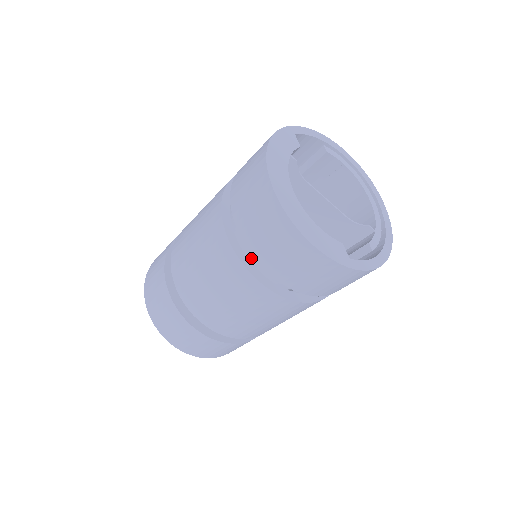
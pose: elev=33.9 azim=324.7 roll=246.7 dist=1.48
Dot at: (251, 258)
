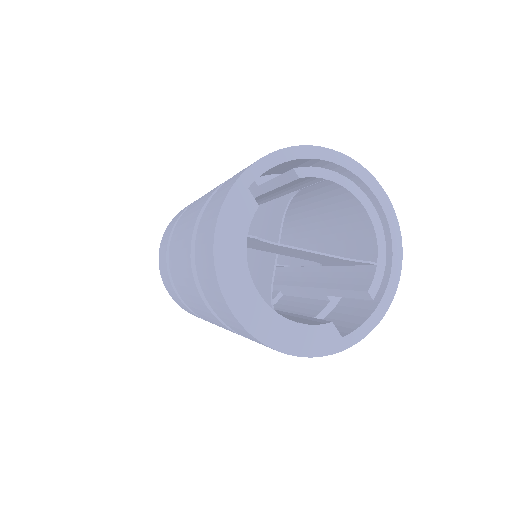
Dot at: occluded
